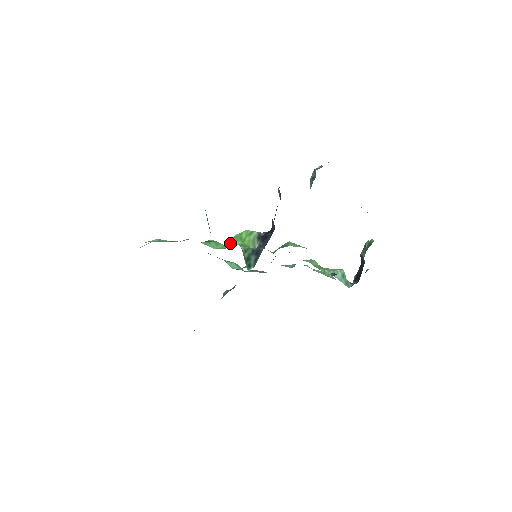
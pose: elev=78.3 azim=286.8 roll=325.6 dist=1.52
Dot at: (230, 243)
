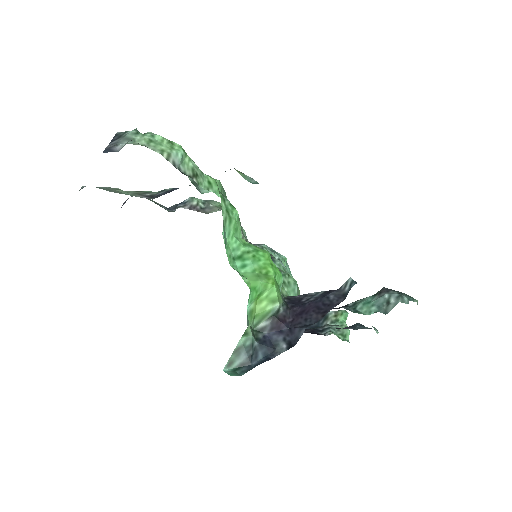
Dot at: (247, 264)
